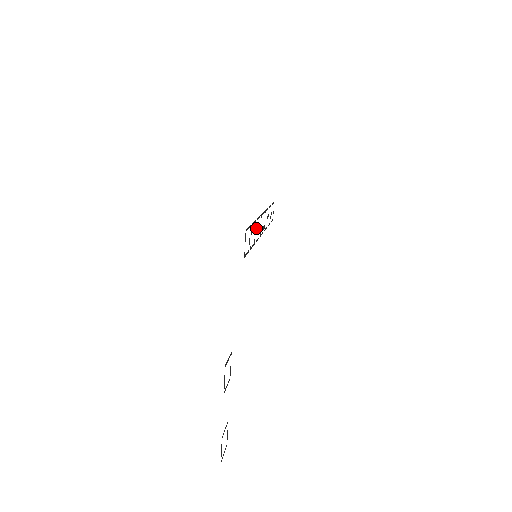
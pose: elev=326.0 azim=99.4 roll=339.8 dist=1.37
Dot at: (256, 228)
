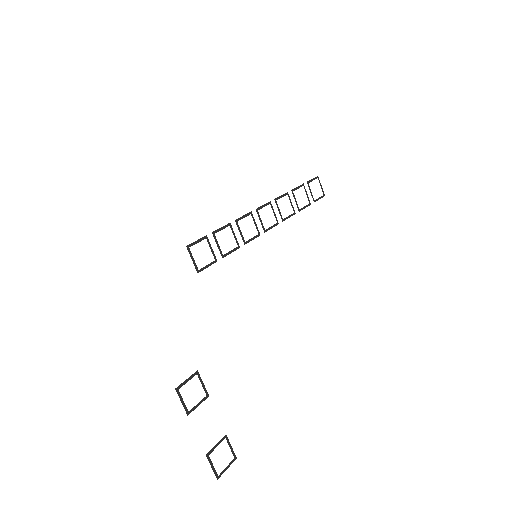
Dot at: (239, 230)
